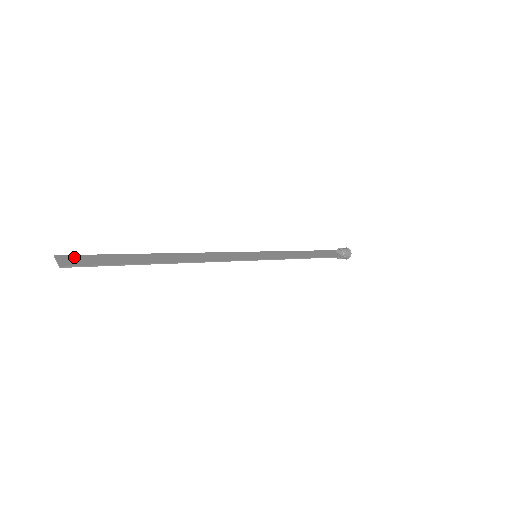
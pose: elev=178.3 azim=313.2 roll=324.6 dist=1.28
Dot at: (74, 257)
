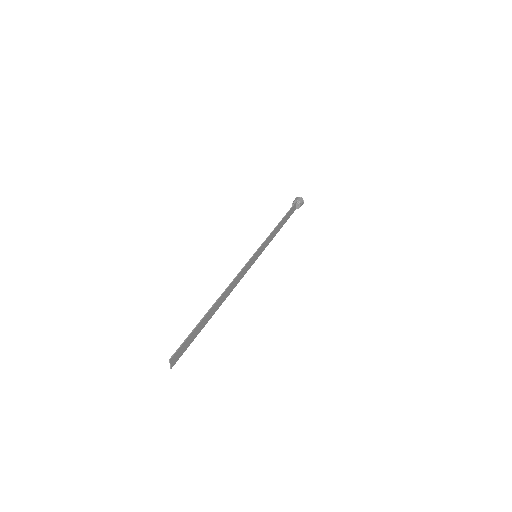
Dot at: (178, 352)
